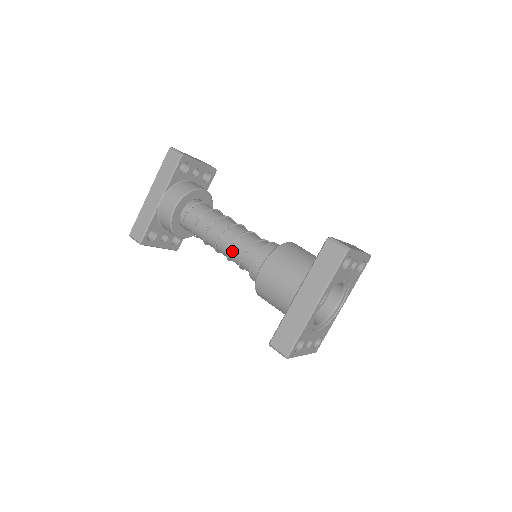
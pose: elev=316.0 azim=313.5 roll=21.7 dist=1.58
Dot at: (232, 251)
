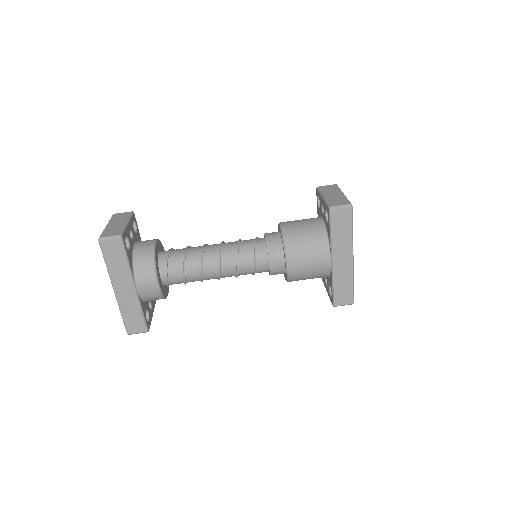
Dot at: (241, 271)
